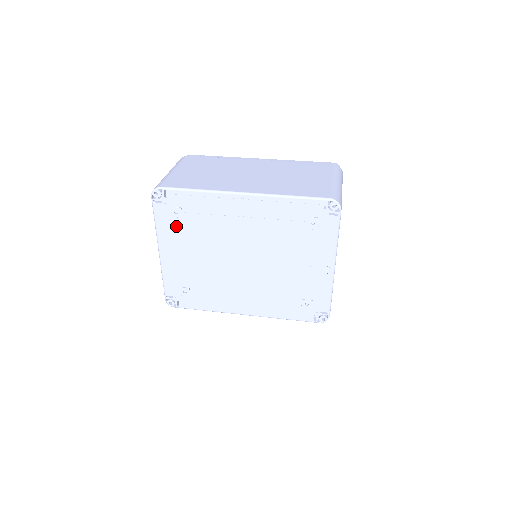
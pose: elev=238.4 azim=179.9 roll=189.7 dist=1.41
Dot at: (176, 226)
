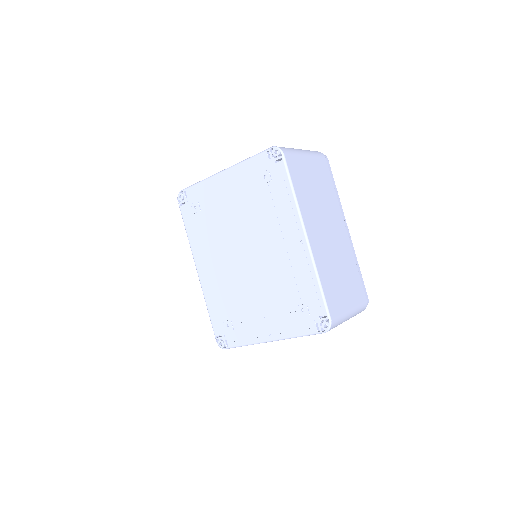
Dot at: (253, 180)
